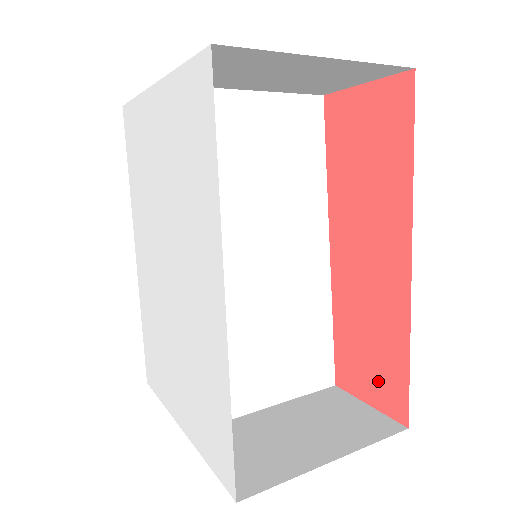
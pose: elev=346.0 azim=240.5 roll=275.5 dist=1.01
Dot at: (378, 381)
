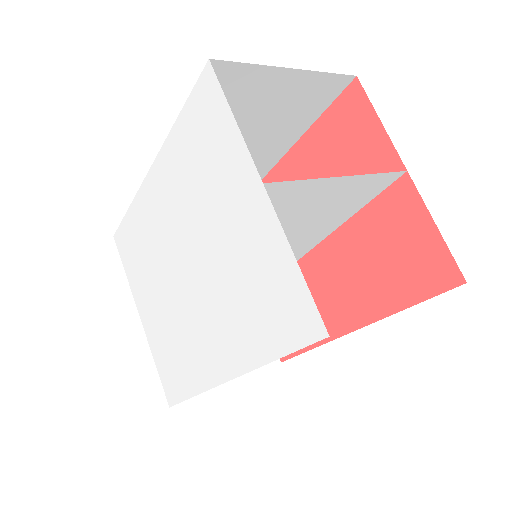
Dot at: occluded
